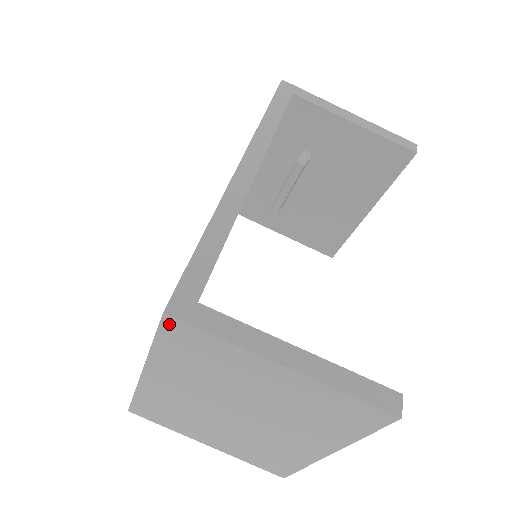
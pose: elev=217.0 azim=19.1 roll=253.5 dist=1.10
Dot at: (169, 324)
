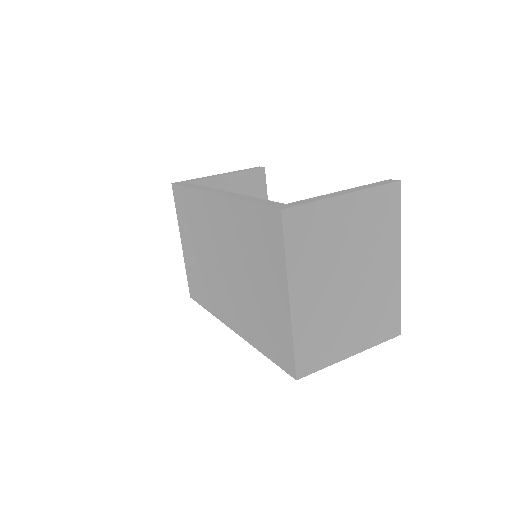
Dot at: (287, 218)
